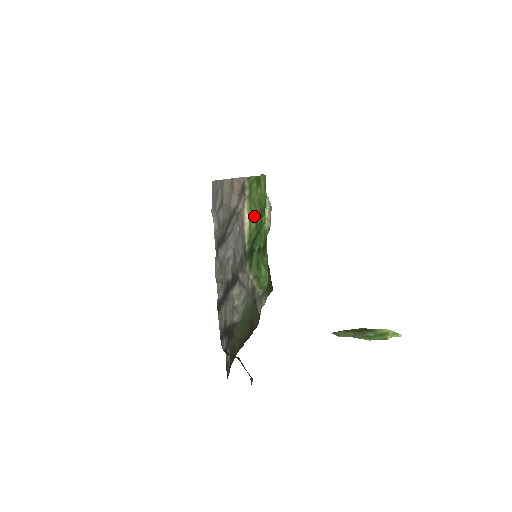
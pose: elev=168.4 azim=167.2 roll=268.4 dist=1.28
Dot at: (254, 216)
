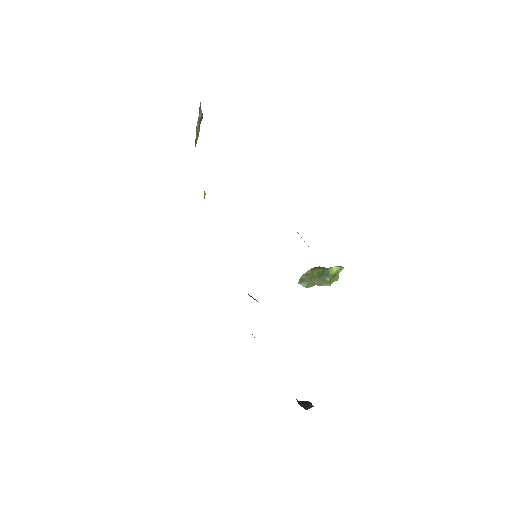
Dot at: occluded
